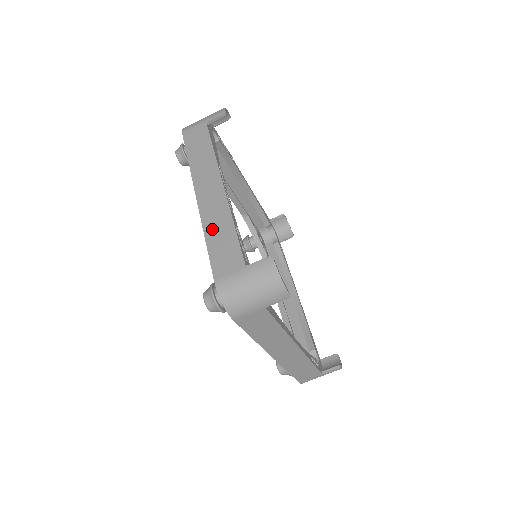
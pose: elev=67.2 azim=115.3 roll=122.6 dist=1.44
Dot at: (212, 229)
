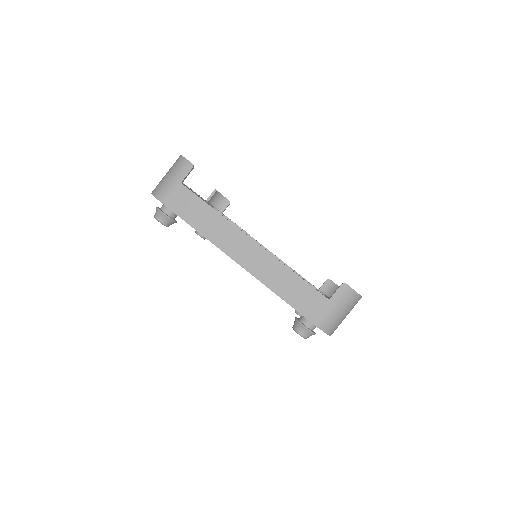
Dot at: occluded
